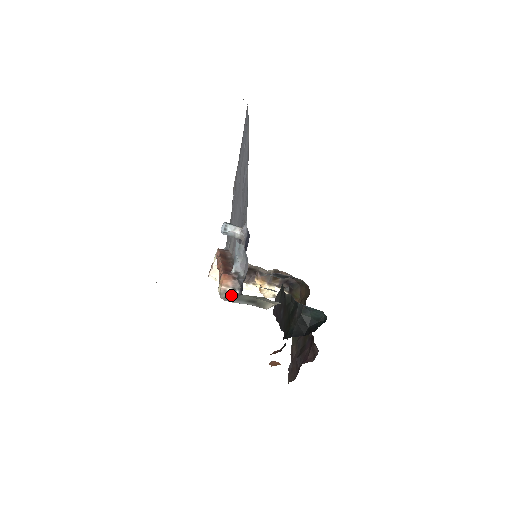
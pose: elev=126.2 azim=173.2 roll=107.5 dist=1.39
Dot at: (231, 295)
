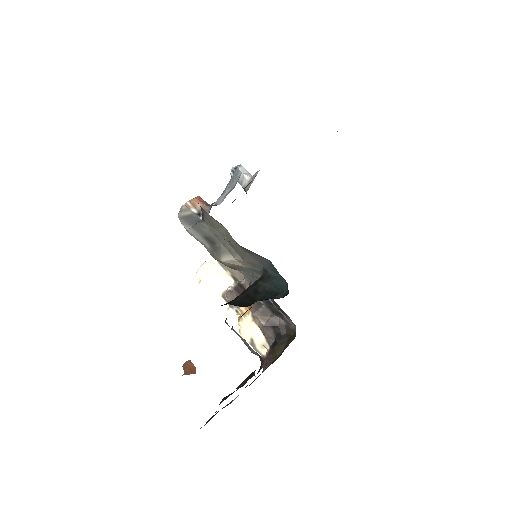
Dot at: (191, 217)
